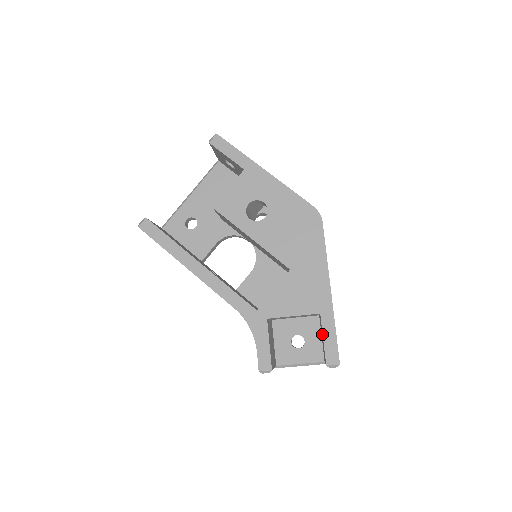
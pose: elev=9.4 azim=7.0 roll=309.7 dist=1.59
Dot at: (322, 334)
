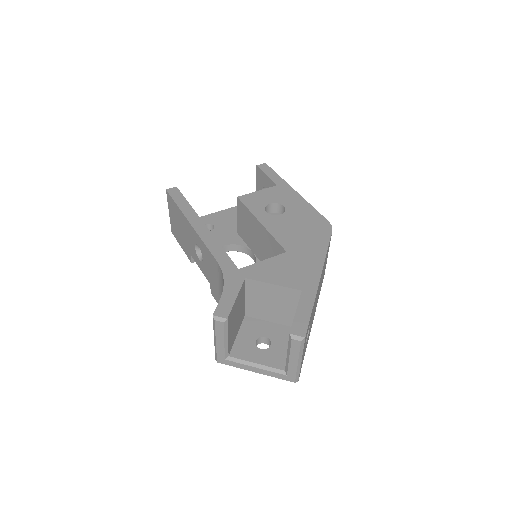
Dot at: occluded
